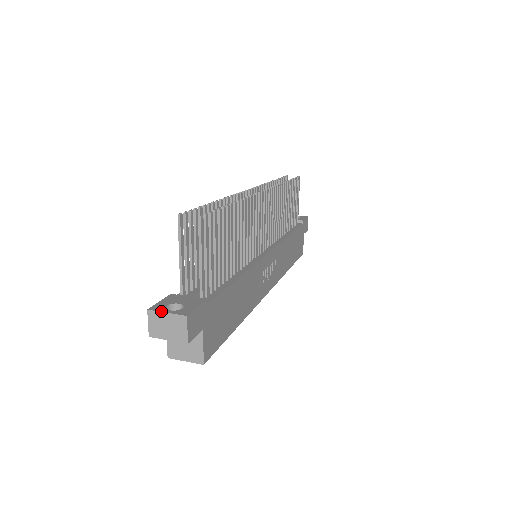
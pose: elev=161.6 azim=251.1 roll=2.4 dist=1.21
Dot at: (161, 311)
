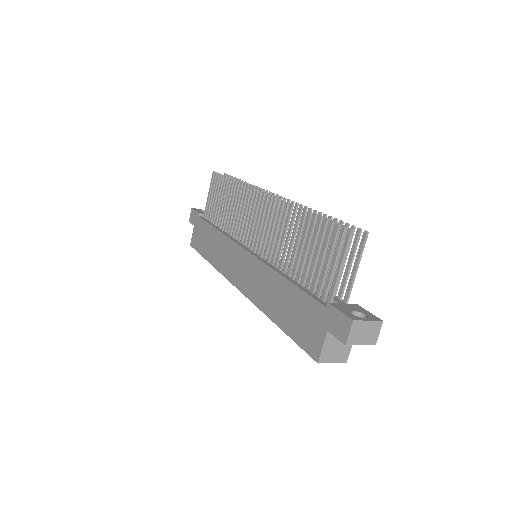
Dot at: (364, 320)
